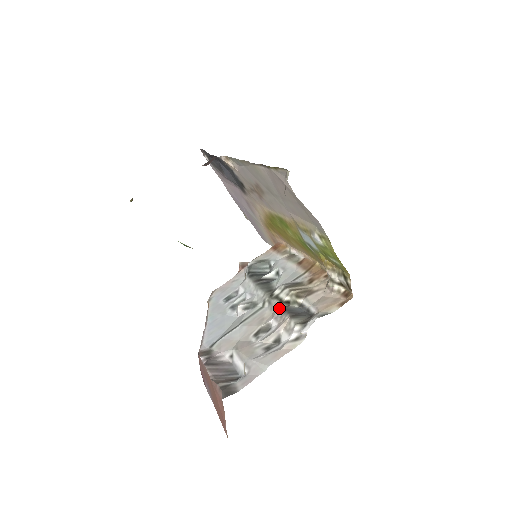
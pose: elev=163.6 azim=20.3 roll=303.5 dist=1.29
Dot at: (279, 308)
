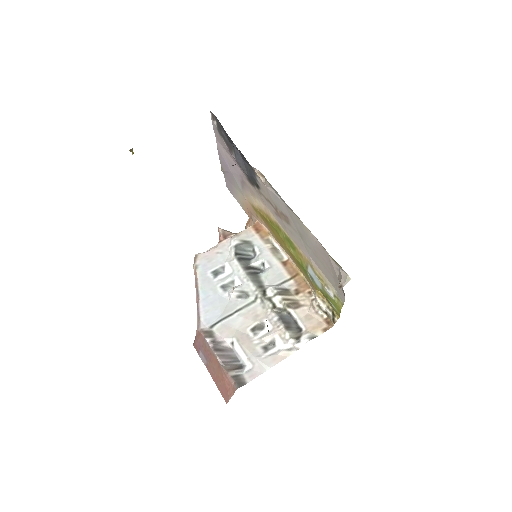
Dot at: (273, 313)
